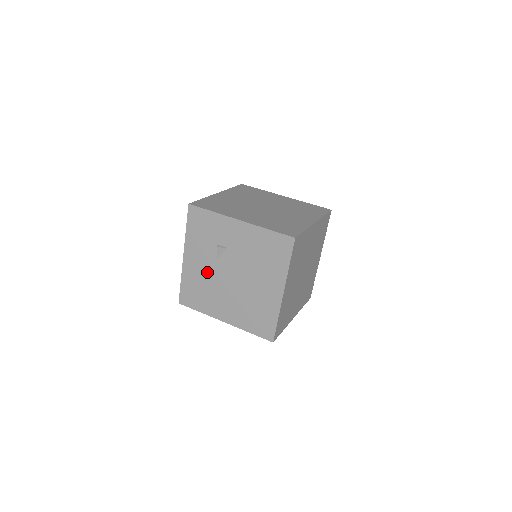
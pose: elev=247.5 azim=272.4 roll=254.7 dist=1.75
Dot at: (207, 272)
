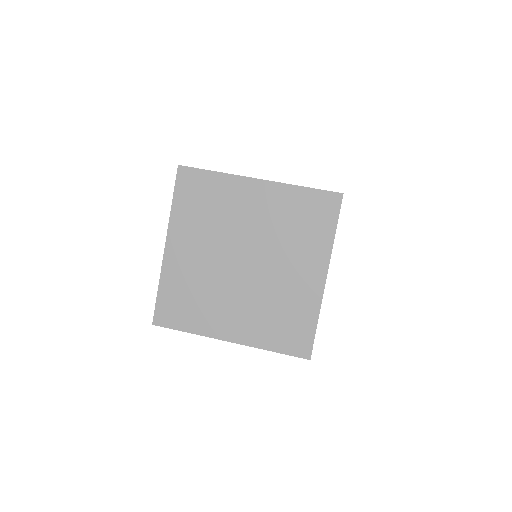
Dot at: occluded
